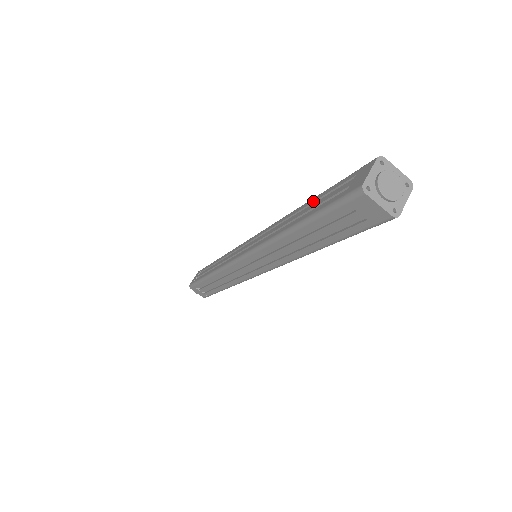
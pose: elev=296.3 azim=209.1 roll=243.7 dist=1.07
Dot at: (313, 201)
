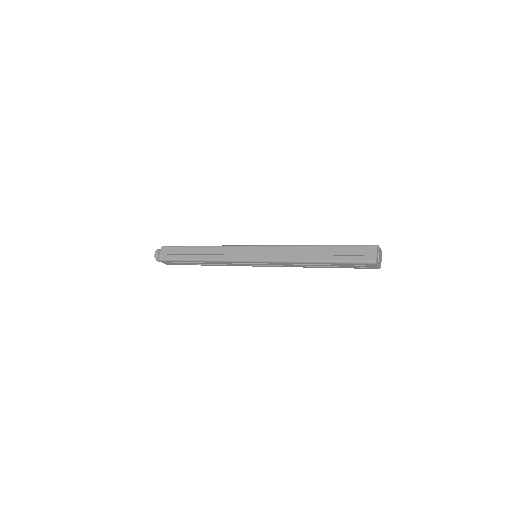
Dot at: (329, 249)
